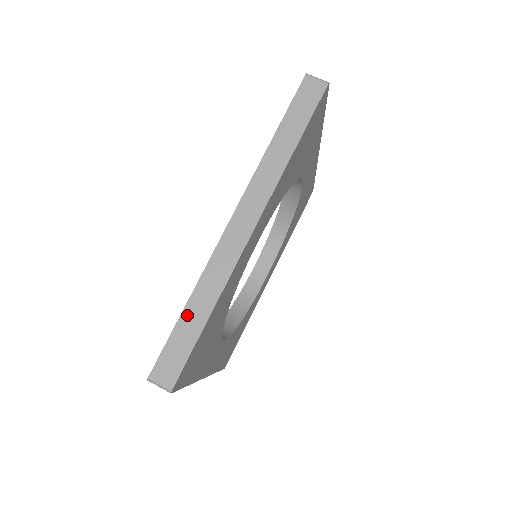
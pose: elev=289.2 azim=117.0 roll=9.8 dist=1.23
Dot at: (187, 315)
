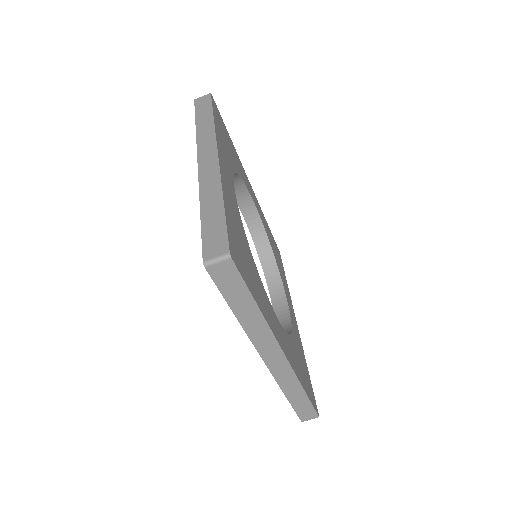
Dot at: (293, 400)
